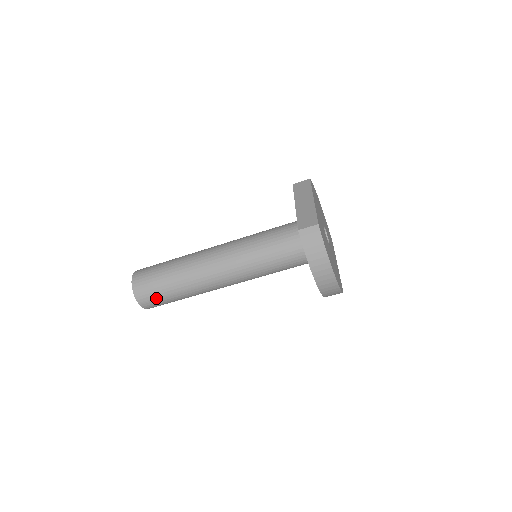
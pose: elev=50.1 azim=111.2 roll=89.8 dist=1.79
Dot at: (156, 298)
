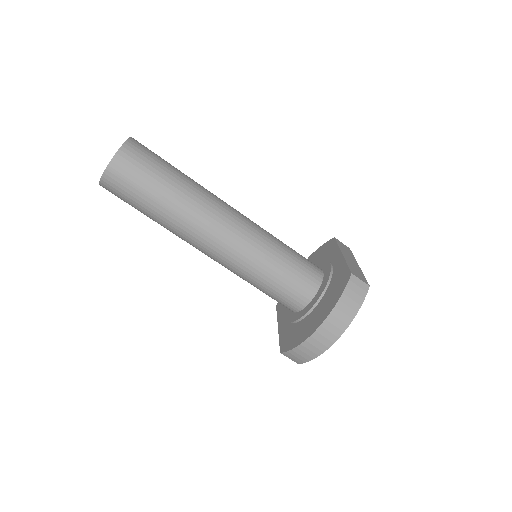
Dot at: (133, 183)
